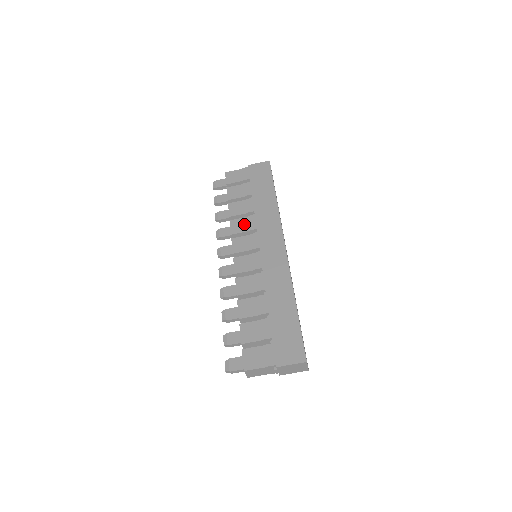
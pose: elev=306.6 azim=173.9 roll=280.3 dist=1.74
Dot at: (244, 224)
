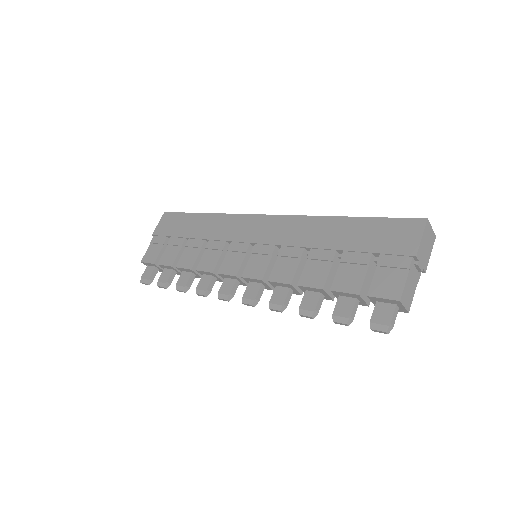
Dot at: (211, 255)
